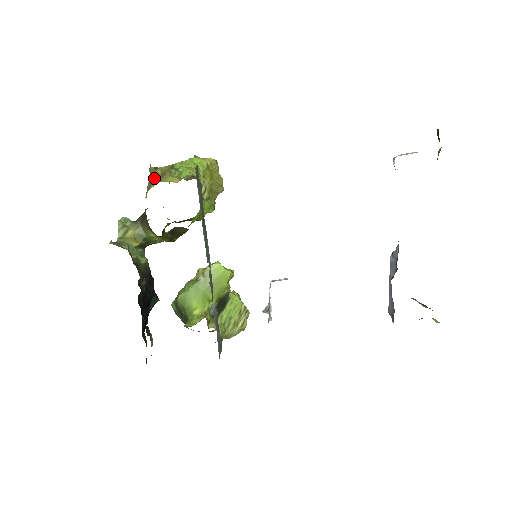
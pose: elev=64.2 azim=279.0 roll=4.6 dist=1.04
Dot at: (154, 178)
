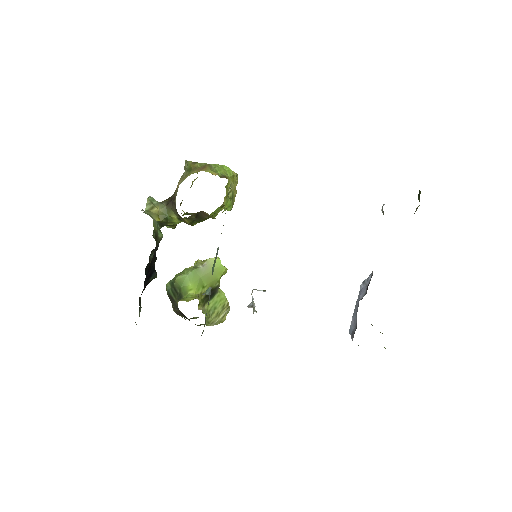
Dot at: (193, 169)
